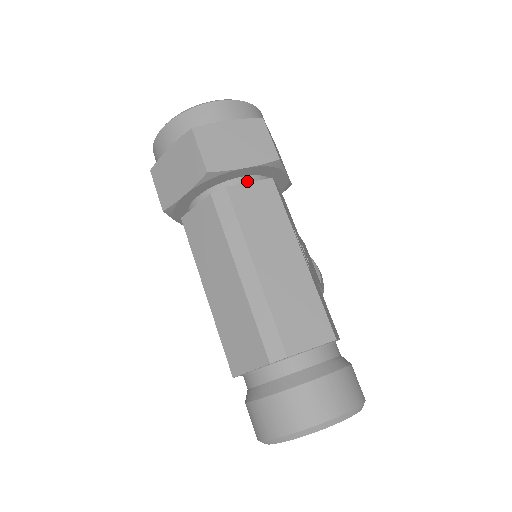
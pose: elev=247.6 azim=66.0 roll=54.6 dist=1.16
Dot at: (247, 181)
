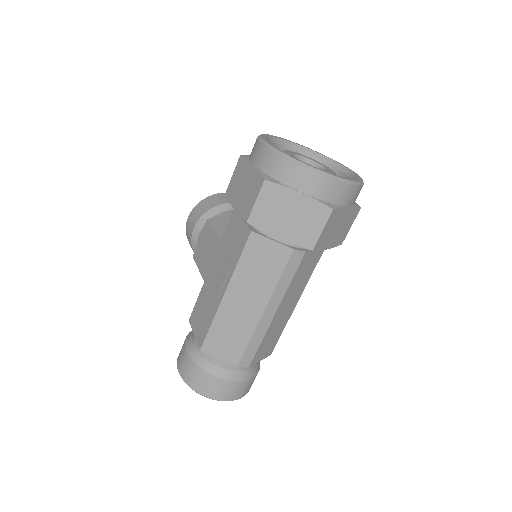
Dot at: occluded
